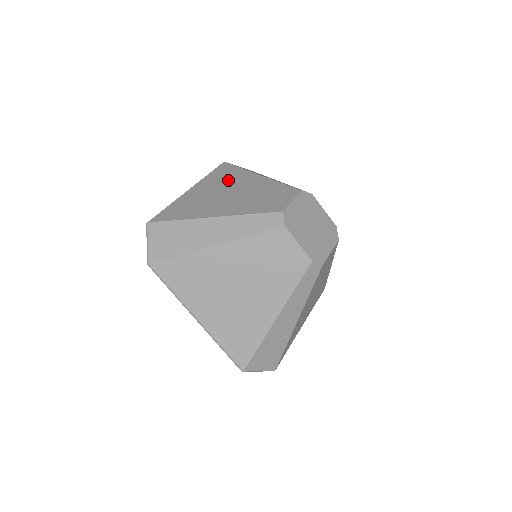
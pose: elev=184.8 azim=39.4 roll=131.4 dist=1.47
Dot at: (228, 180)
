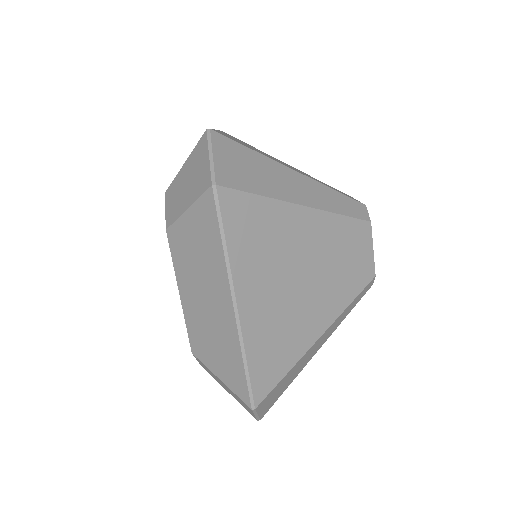
Dot at: occluded
